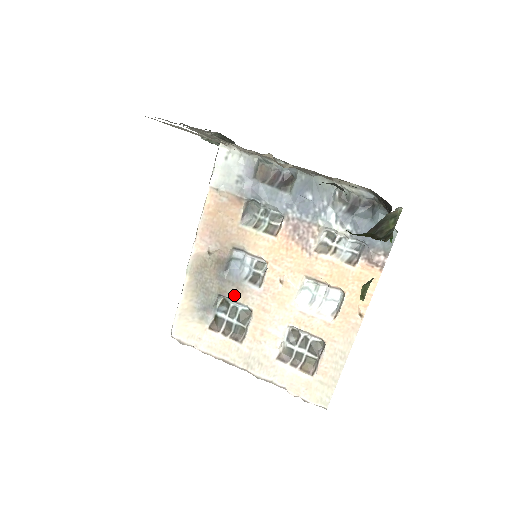
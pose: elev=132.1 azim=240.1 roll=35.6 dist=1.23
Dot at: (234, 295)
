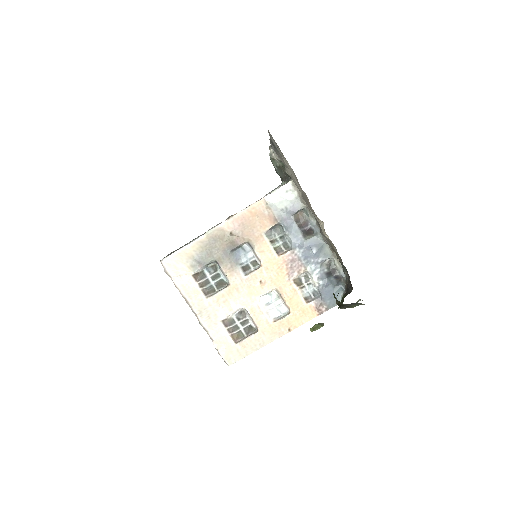
Dot at: (226, 268)
